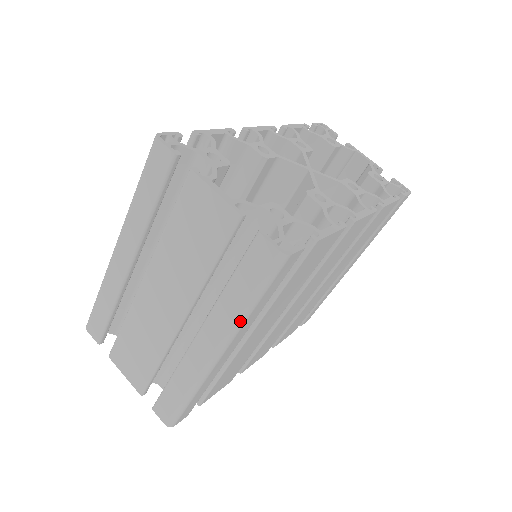
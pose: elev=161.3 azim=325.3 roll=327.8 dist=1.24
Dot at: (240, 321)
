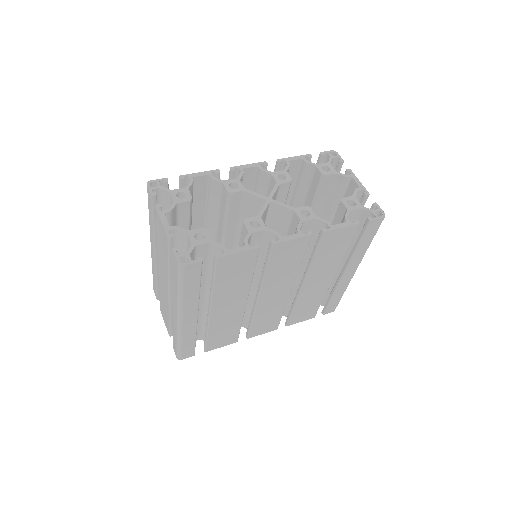
Dot at: (179, 300)
